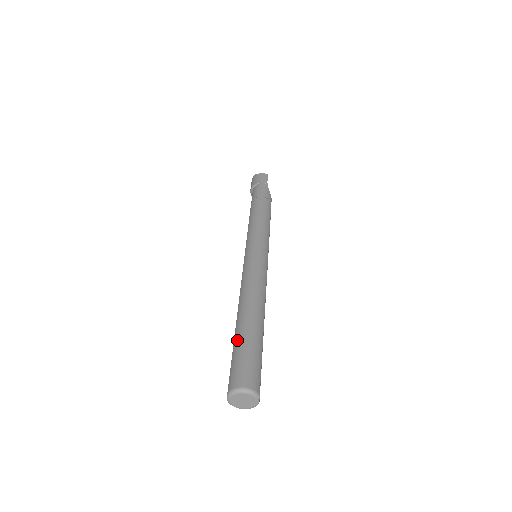
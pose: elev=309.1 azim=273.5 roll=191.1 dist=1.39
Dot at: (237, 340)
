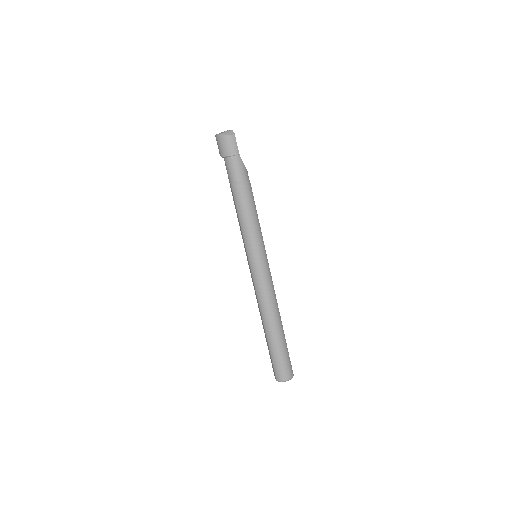
Dot at: (272, 349)
